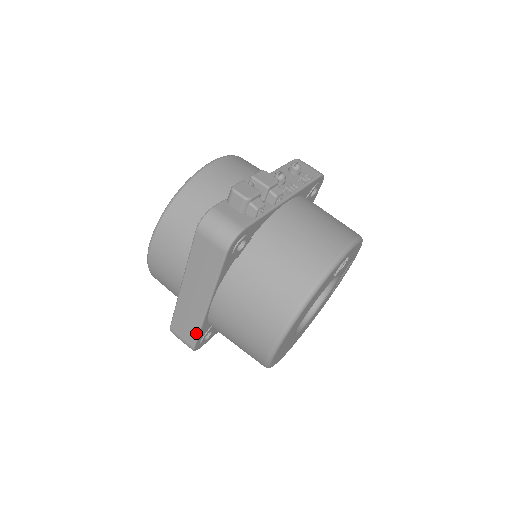
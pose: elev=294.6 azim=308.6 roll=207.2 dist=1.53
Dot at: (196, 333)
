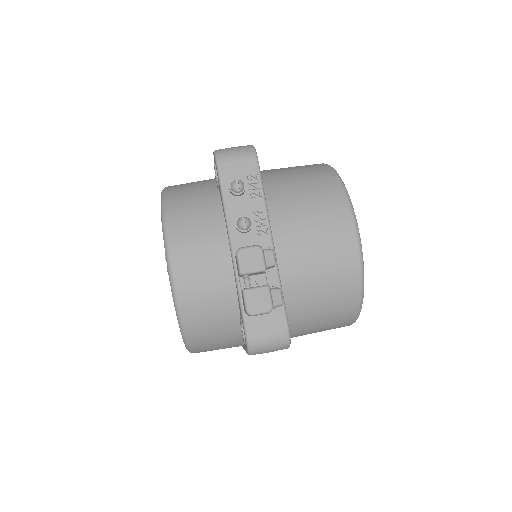
Dot at: occluded
